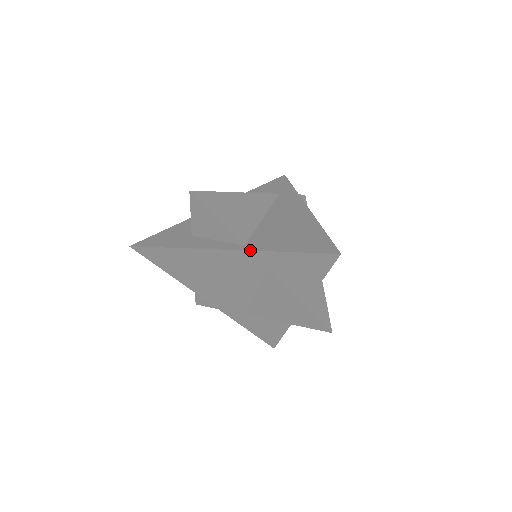
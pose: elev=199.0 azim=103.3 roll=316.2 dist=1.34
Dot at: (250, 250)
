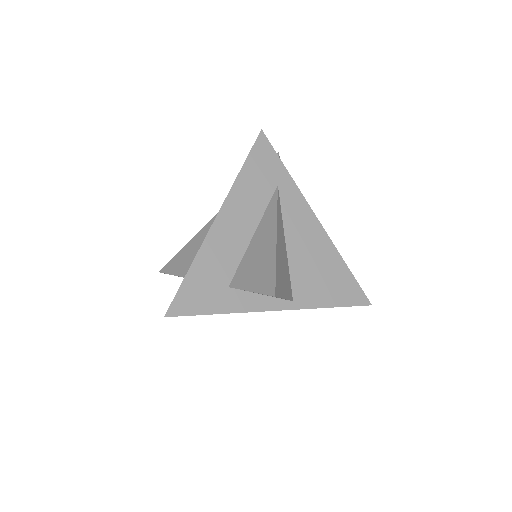
Dot at: occluded
